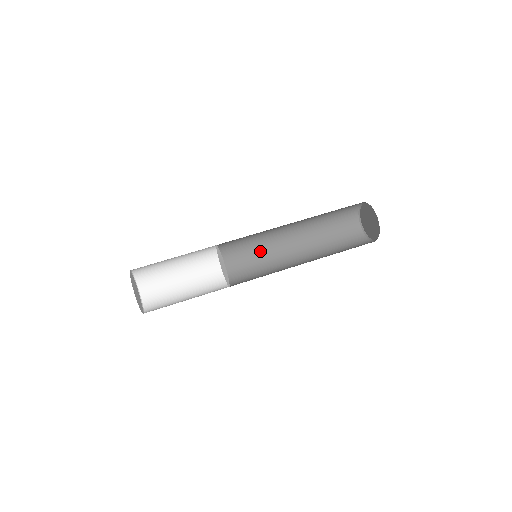
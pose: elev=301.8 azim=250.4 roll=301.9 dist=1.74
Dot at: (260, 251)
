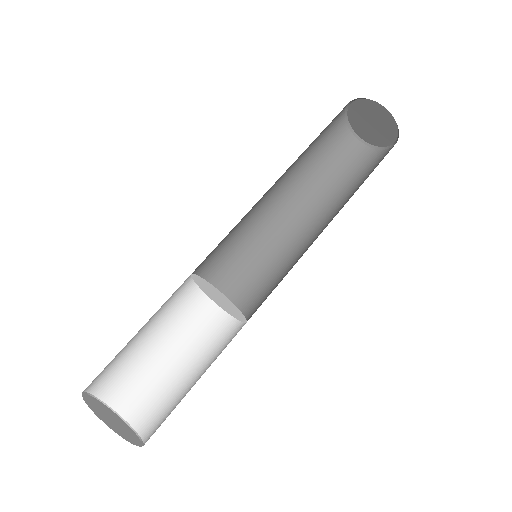
Dot at: (263, 256)
